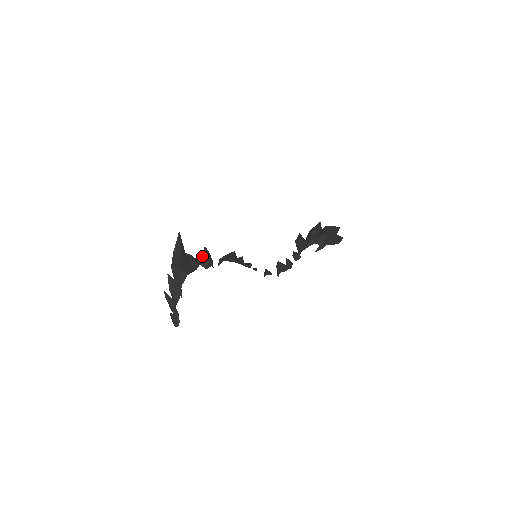
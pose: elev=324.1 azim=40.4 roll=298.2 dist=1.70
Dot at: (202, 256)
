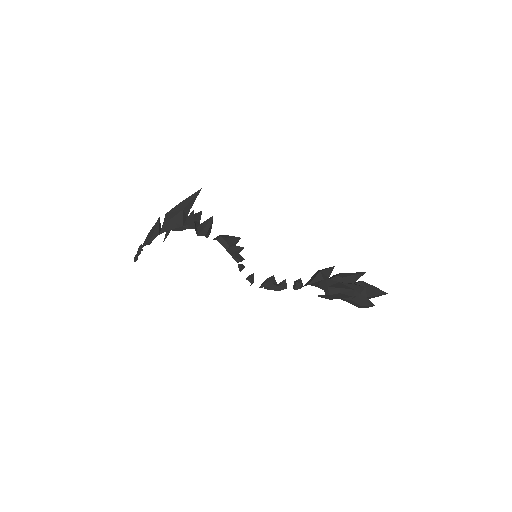
Dot at: (203, 222)
